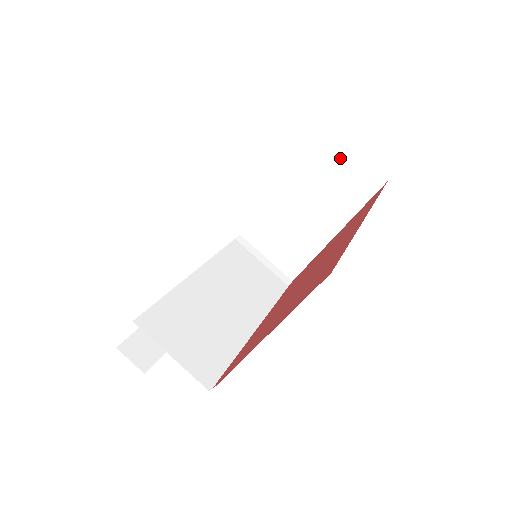
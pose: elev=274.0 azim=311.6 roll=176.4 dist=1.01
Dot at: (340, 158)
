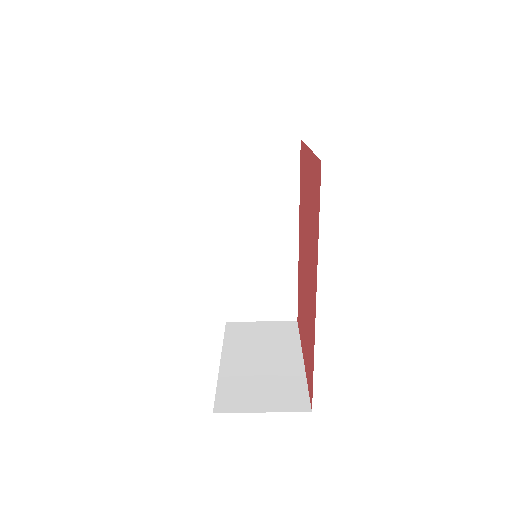
Dot at: occluded
